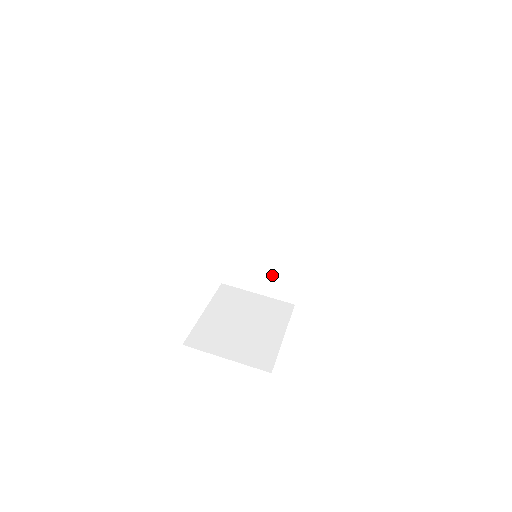
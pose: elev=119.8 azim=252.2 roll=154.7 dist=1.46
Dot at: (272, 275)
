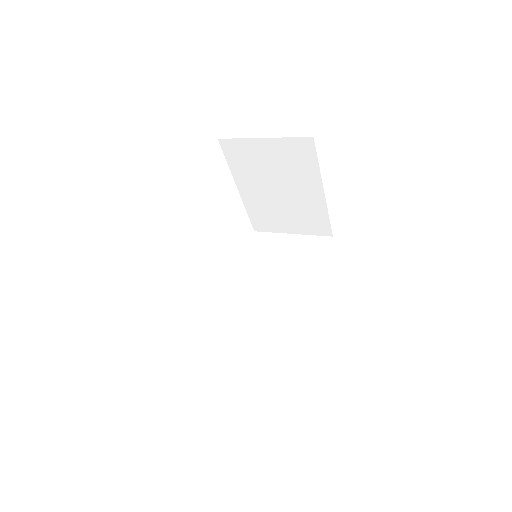
Dot at: (268, 341)
